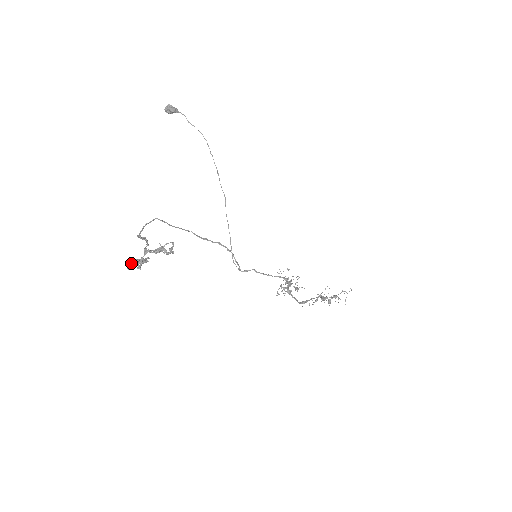
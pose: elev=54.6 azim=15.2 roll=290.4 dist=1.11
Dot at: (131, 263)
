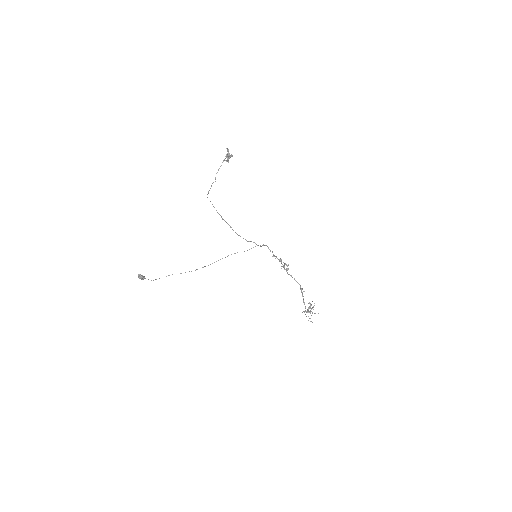
Dot at: occluded
